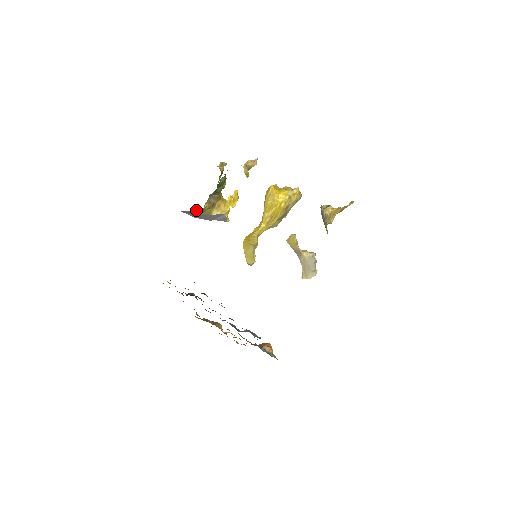
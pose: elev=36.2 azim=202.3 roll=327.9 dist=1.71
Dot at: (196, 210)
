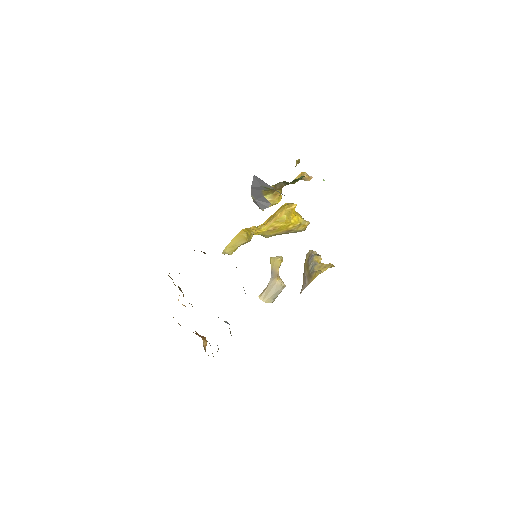
Dot at: (270, 186)
